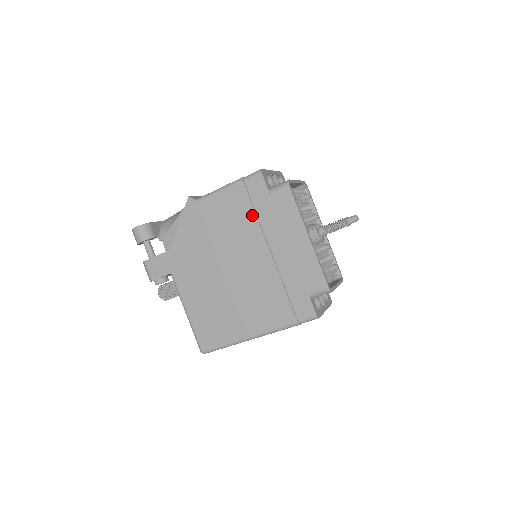
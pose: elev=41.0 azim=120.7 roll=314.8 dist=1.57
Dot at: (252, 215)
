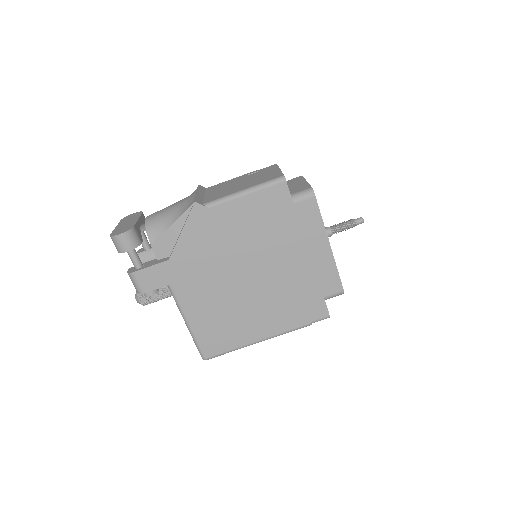
Dot at: (272, 224)
